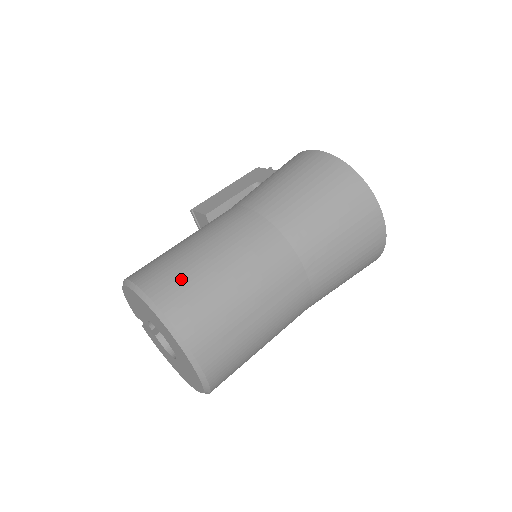
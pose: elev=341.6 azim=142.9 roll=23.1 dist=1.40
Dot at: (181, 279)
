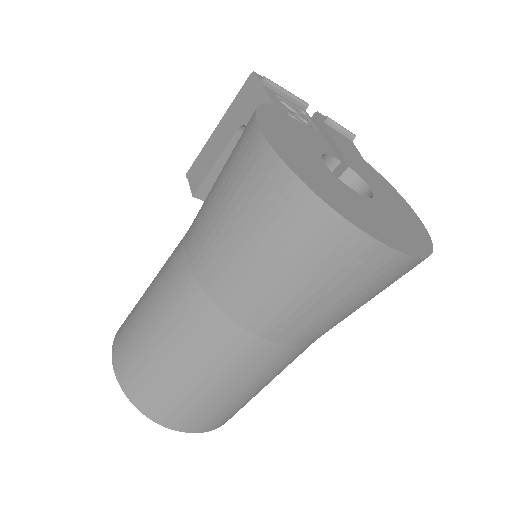
Dot at: (138, 369)
